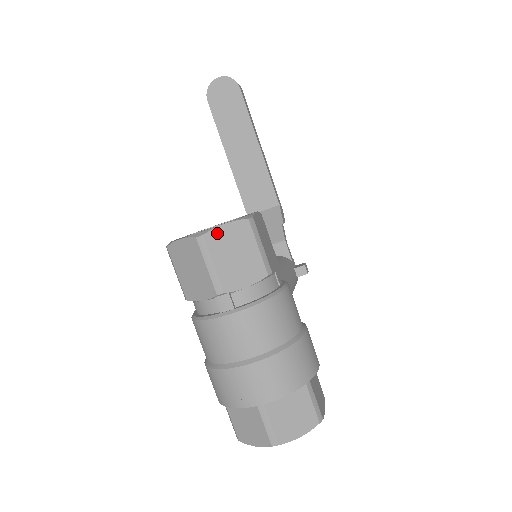
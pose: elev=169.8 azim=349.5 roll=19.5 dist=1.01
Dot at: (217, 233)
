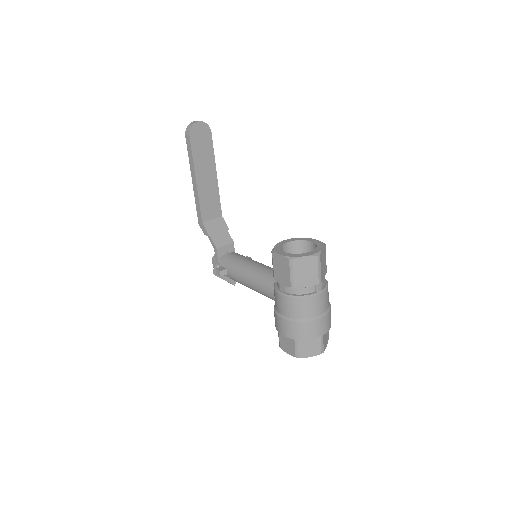
Dot at: (322, 253)
